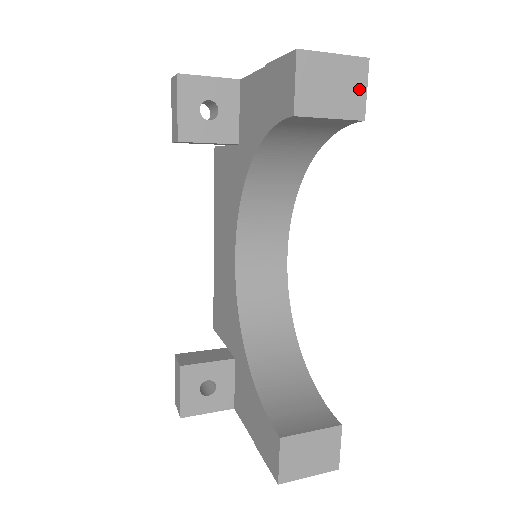
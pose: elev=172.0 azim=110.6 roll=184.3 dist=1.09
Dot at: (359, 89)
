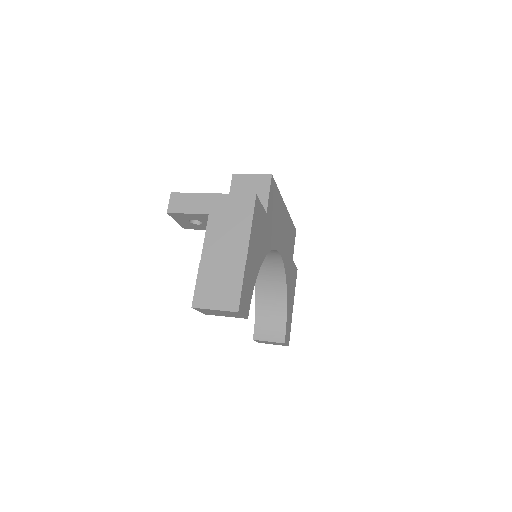
Dot at: (238, 315)
